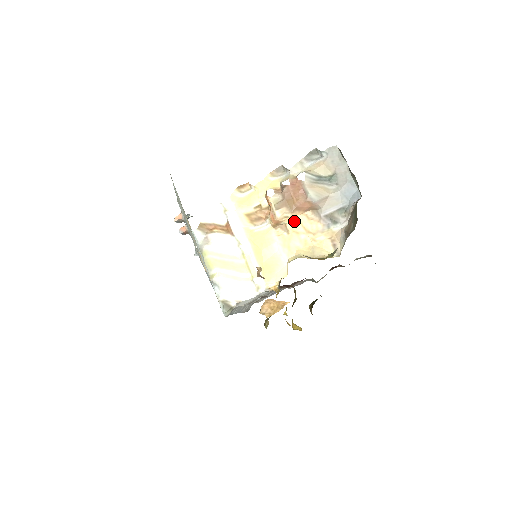
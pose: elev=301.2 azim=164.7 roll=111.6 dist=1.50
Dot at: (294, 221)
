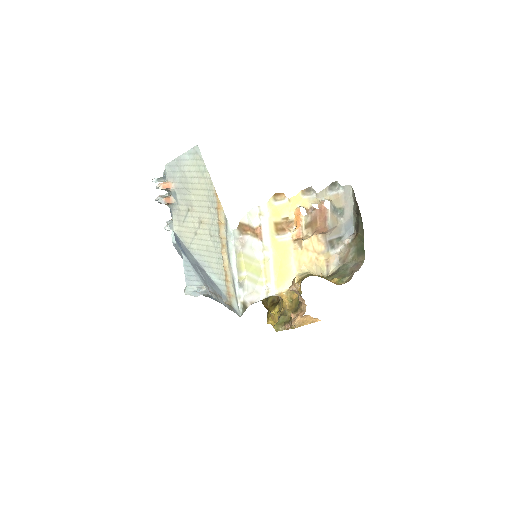
Dot at: (308, 239)
